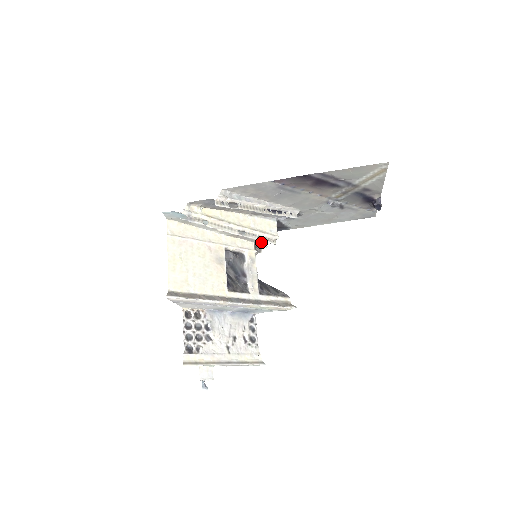
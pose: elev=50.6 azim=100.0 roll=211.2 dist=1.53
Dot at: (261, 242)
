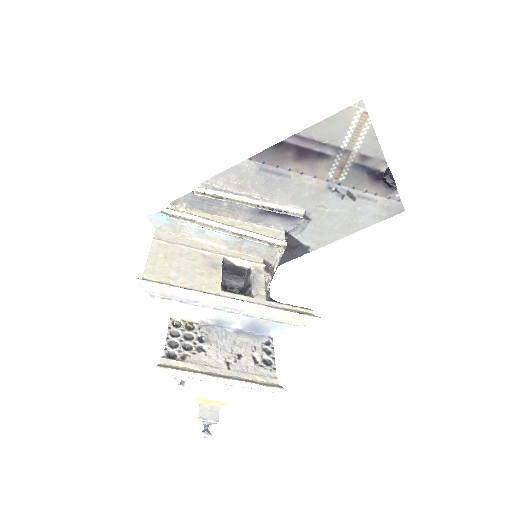
Dot at: (271, 257)
